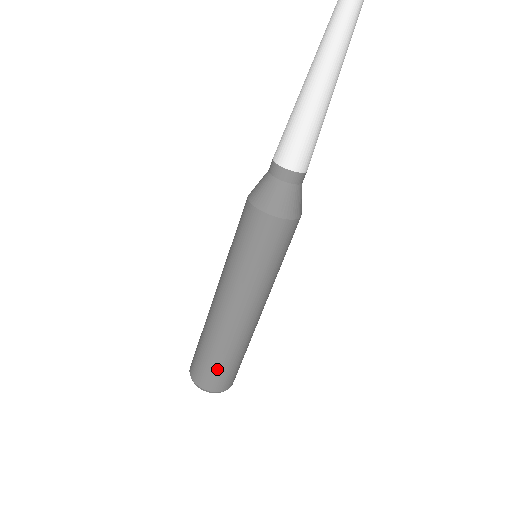
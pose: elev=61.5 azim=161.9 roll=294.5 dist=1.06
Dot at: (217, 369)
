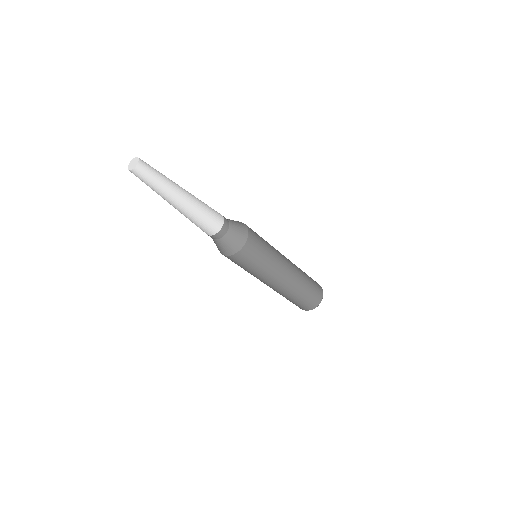
Dot at: (306, 301)
